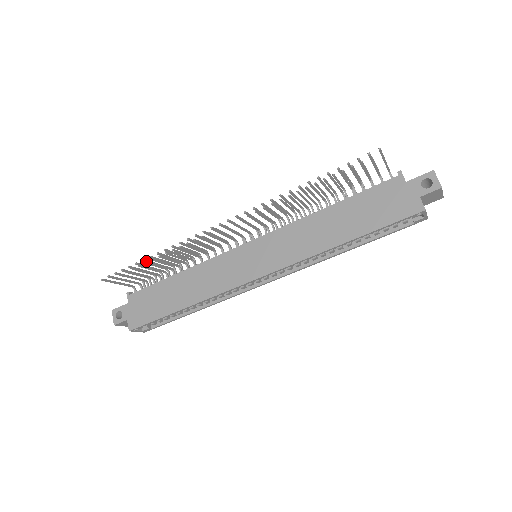
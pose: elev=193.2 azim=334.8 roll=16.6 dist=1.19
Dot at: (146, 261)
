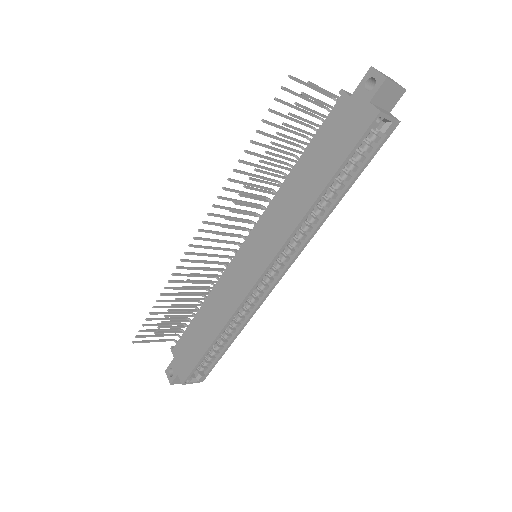
Dot at: (157, 307)
